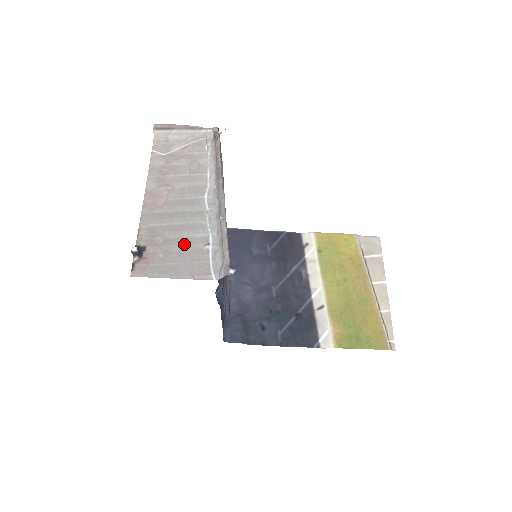
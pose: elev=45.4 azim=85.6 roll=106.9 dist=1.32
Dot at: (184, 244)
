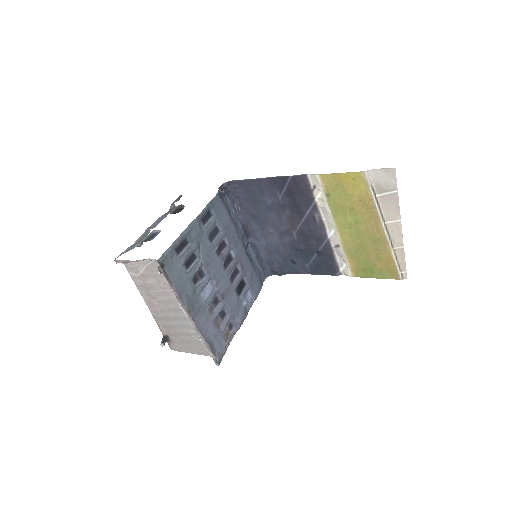
Dot at: (186, 336)
